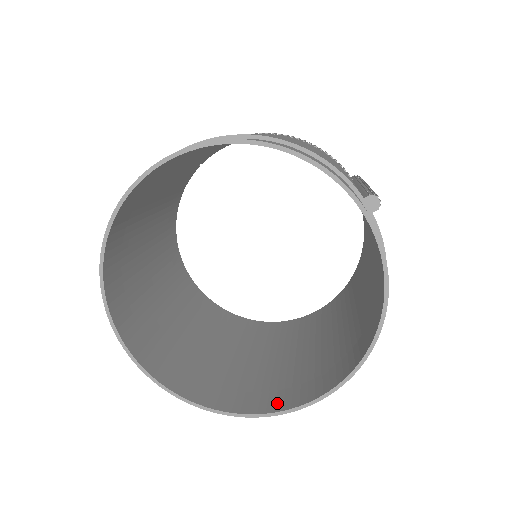
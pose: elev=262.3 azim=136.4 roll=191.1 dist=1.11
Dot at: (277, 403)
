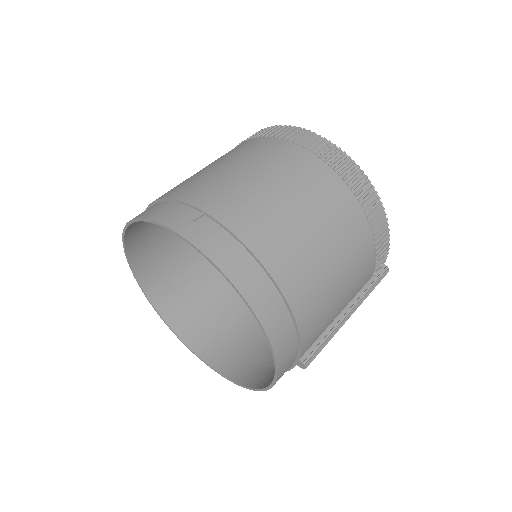
Dot at: (183, 328)
